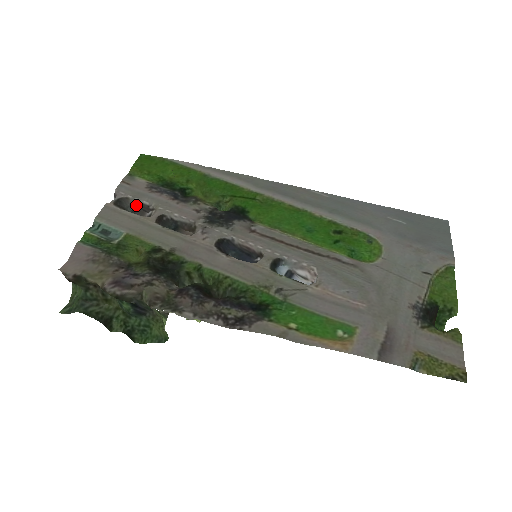
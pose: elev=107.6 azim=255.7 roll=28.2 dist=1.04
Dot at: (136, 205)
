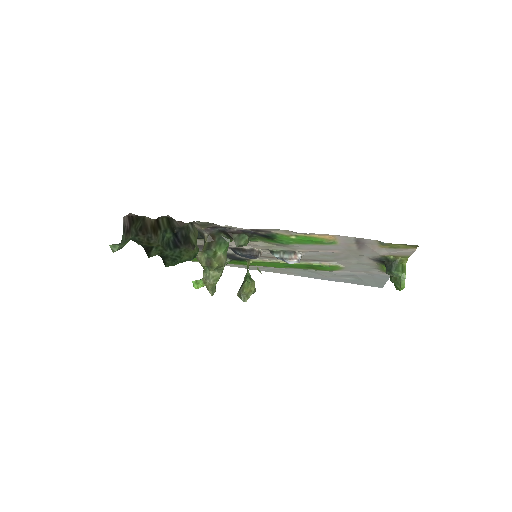
Dot at: occluded
